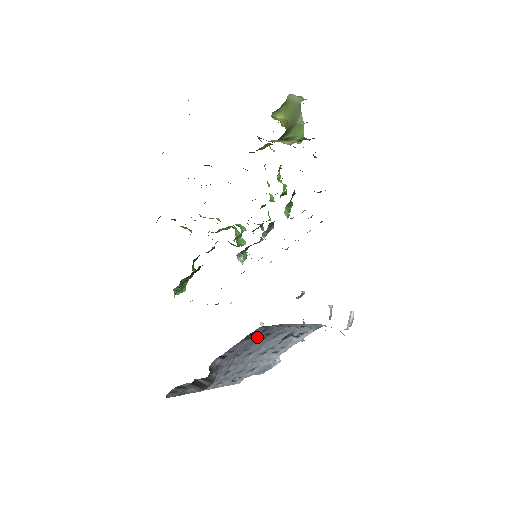
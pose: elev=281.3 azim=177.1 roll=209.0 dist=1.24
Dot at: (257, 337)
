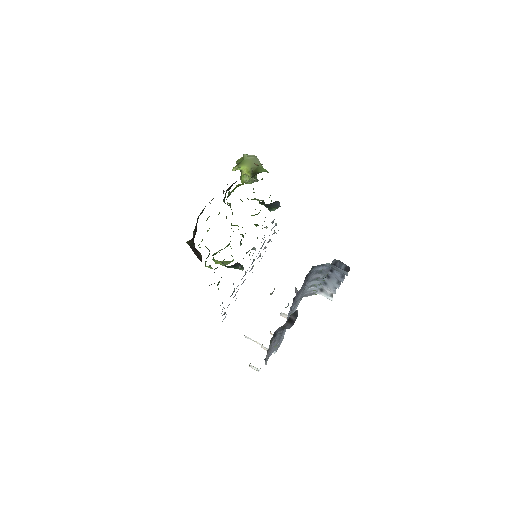
Dot at: (305, 281)
